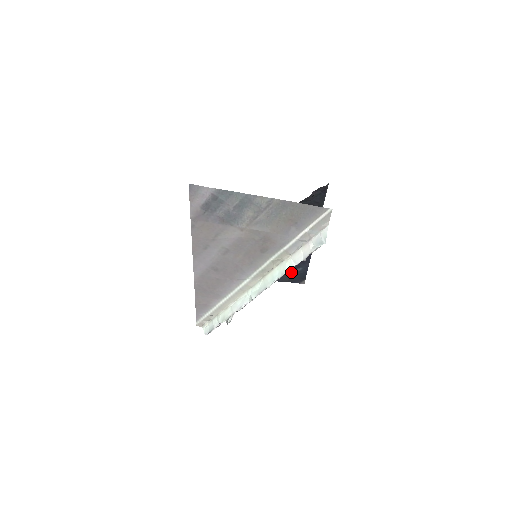
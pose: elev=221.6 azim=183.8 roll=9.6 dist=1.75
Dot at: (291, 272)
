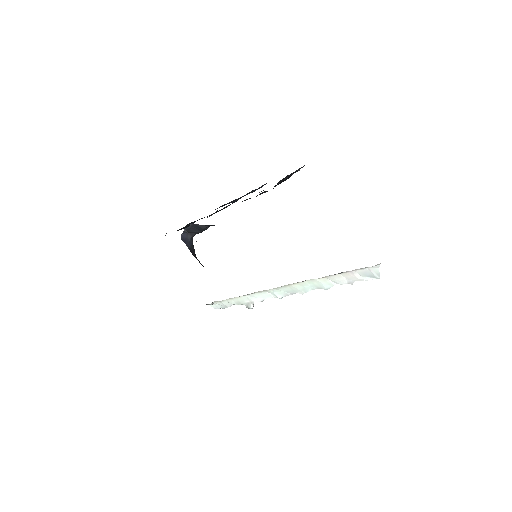
Dot at: occluded
